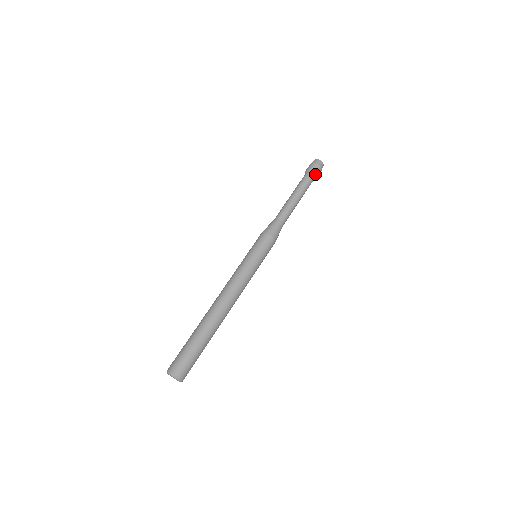
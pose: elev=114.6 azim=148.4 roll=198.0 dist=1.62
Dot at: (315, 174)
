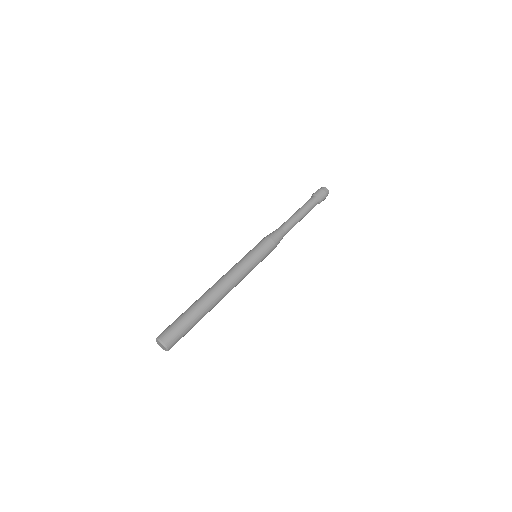
Dot at: (318, 196)
